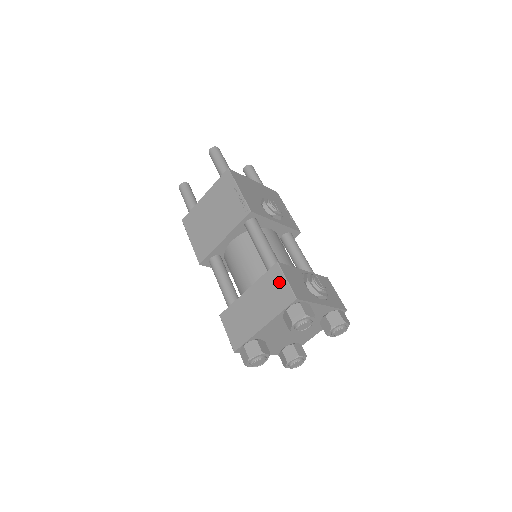
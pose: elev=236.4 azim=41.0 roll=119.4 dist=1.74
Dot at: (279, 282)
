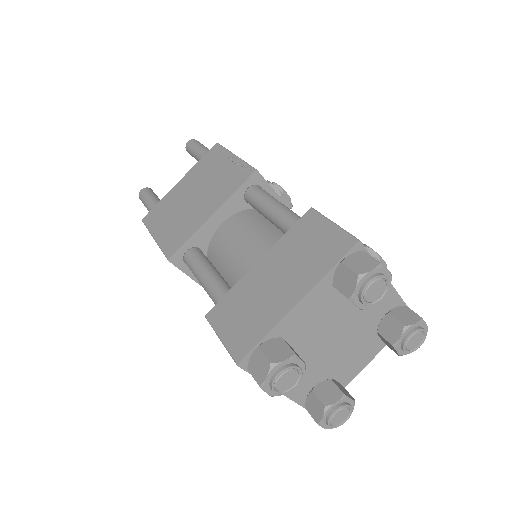
Dot at: (319, 230)
